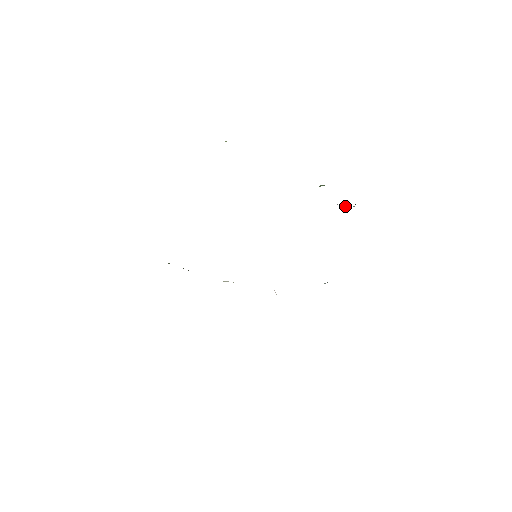
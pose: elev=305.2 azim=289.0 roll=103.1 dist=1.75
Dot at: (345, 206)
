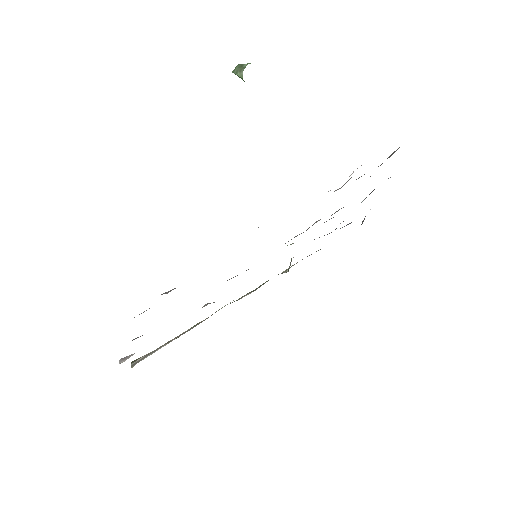
Dot at: occluded
